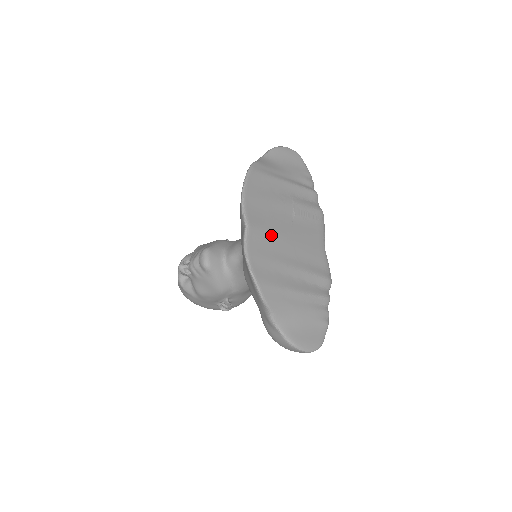
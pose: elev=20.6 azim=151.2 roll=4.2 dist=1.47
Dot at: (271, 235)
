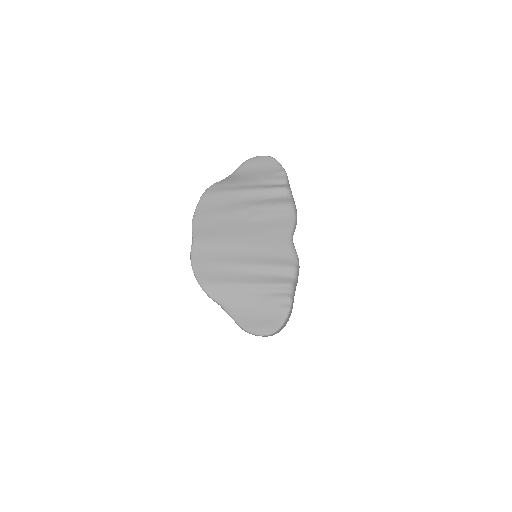
Dot at: (219, 242)
